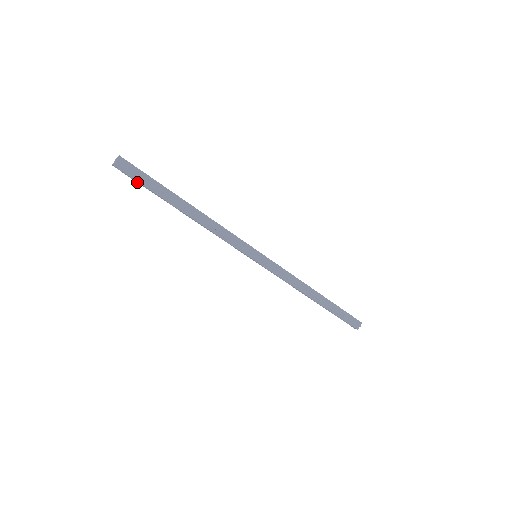
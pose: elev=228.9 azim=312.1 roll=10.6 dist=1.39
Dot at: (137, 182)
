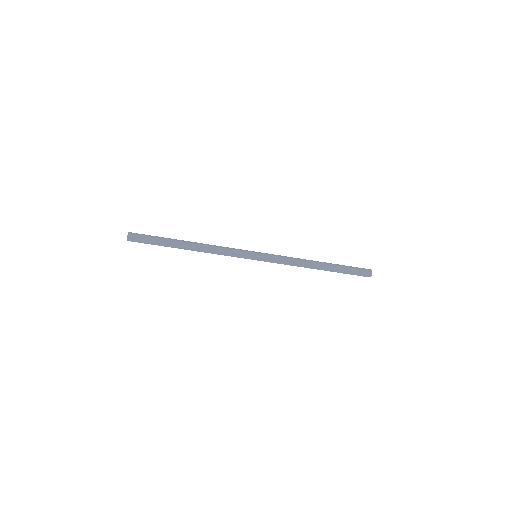
Dot at: occluded
